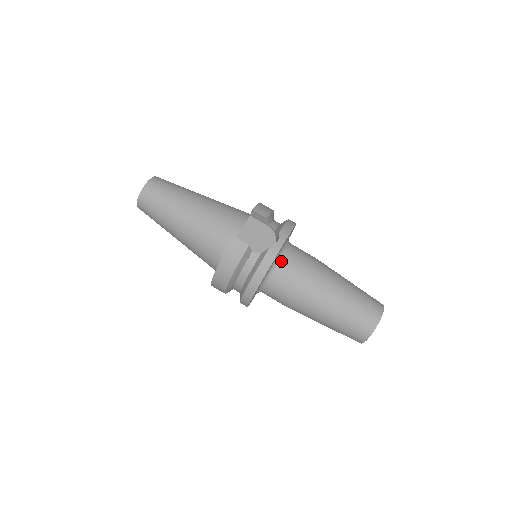
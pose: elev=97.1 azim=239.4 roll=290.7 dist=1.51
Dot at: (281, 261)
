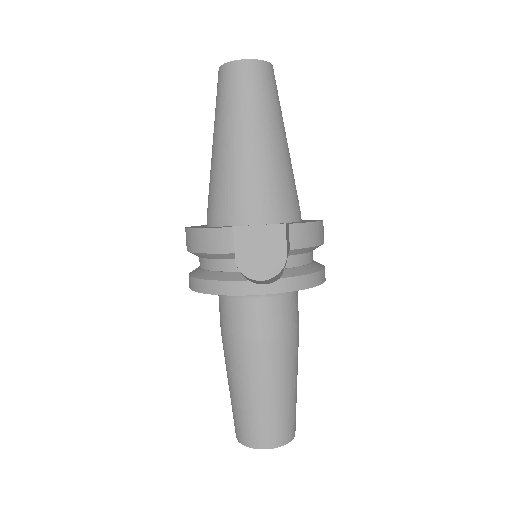
Dot at: (254, 298)
